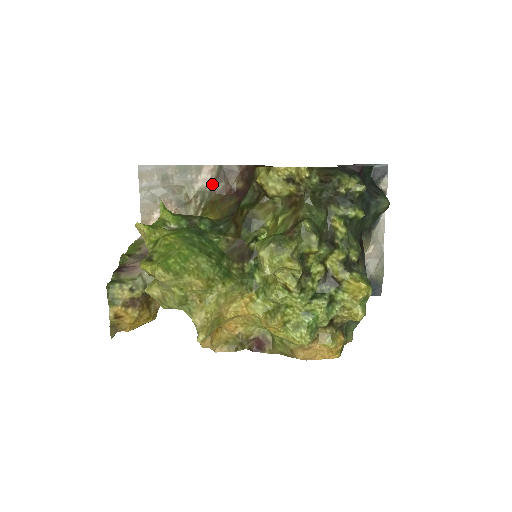
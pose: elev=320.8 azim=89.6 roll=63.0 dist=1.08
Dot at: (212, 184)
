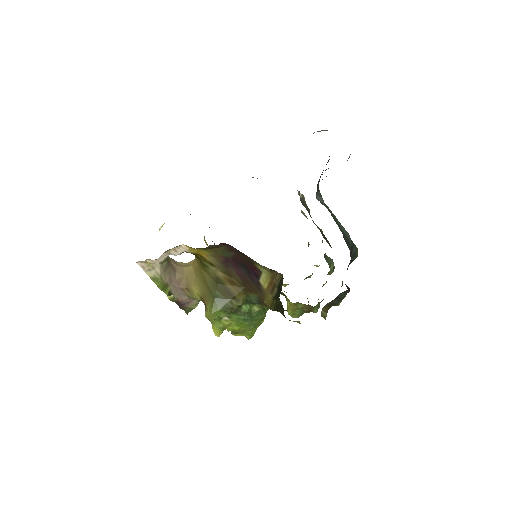
Dot at: occluded
